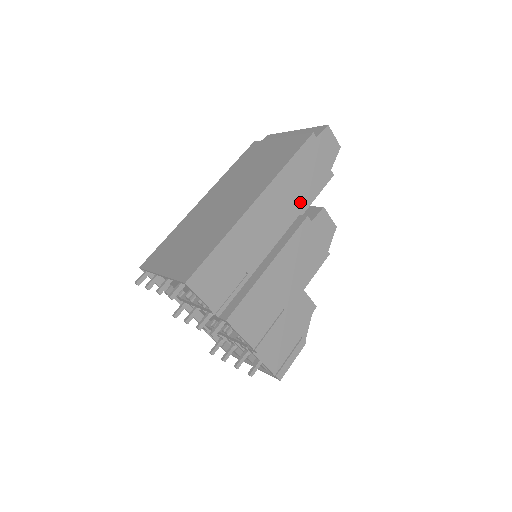
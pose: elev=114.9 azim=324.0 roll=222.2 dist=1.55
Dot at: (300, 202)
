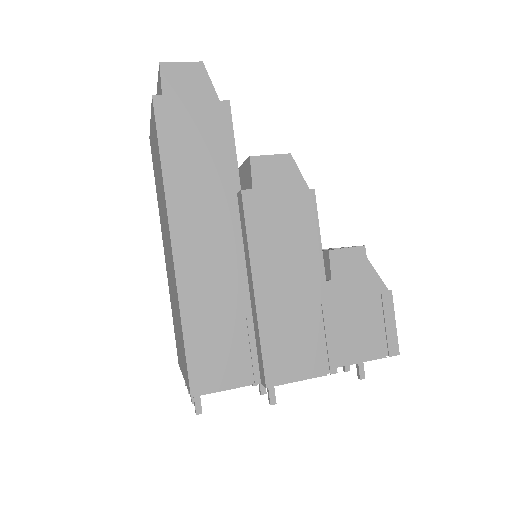
Dot at: (222, 180)
